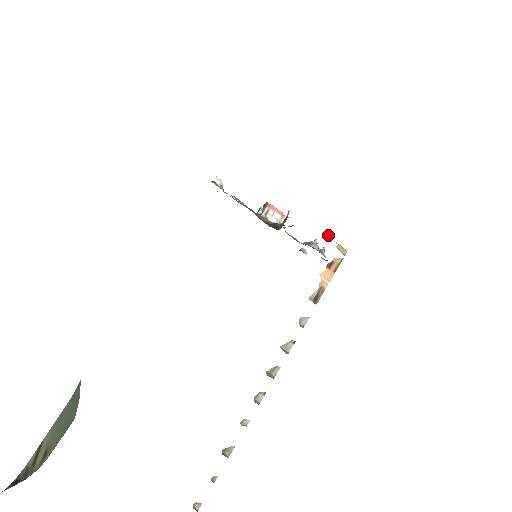
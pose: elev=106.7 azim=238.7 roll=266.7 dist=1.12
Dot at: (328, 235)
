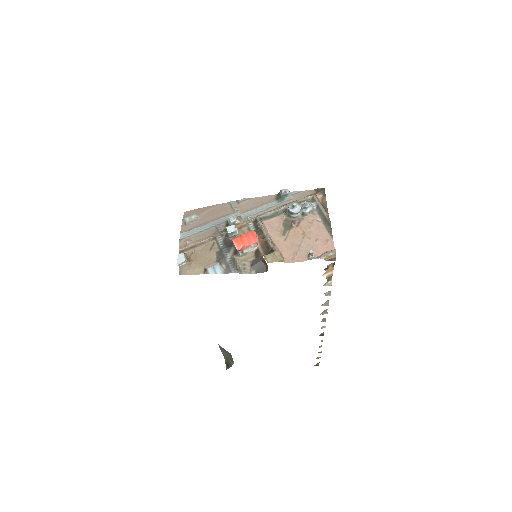
Dot at: (311, 254)
